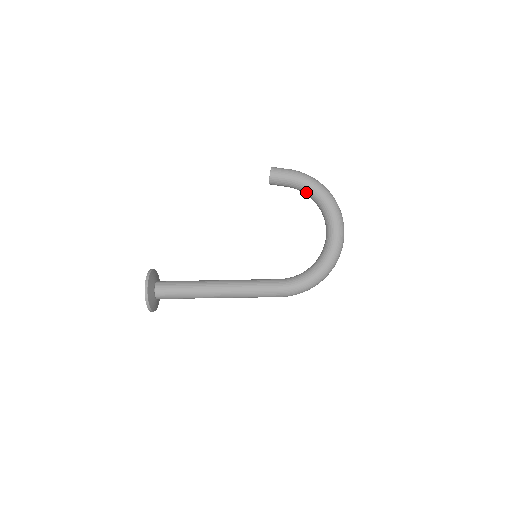
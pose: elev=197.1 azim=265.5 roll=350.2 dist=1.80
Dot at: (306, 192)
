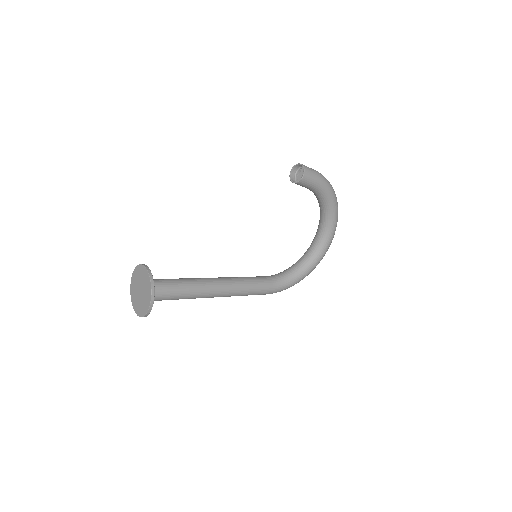
Dot at: (321, 199)
